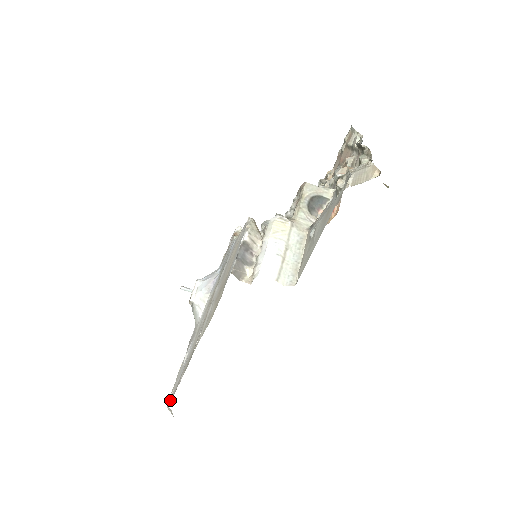
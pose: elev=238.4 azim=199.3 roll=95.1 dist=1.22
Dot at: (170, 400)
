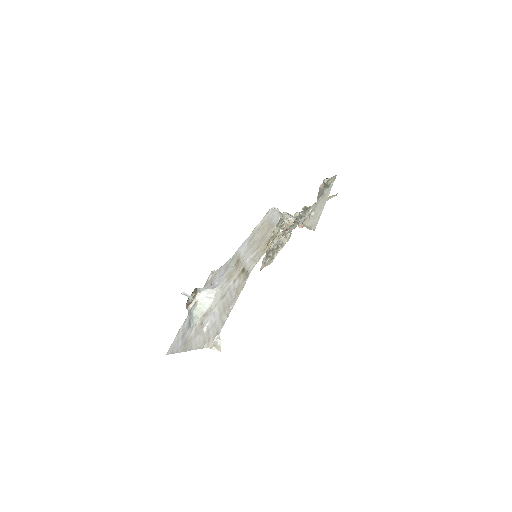
Dot at: (216, 334)
